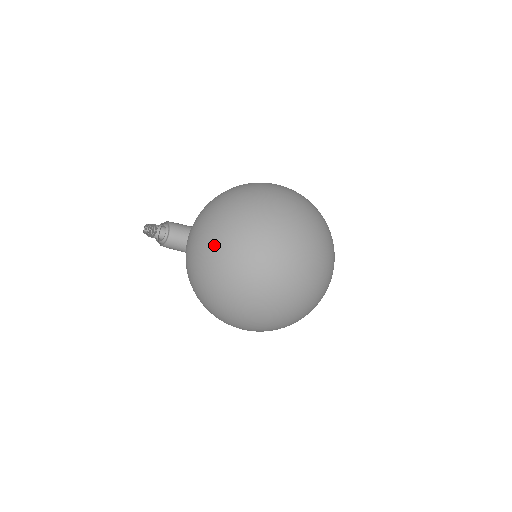
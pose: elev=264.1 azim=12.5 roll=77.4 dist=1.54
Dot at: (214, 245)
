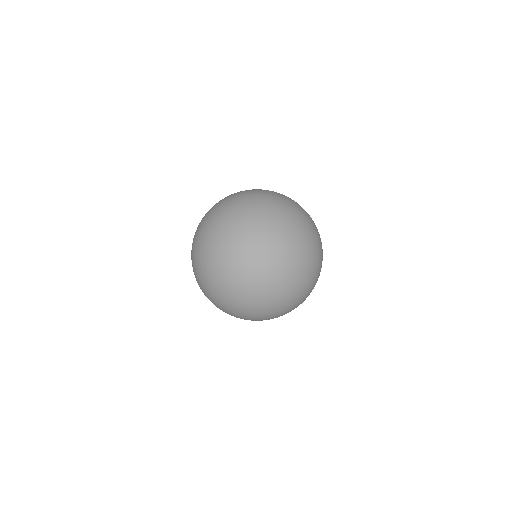
Dot at: occluded
